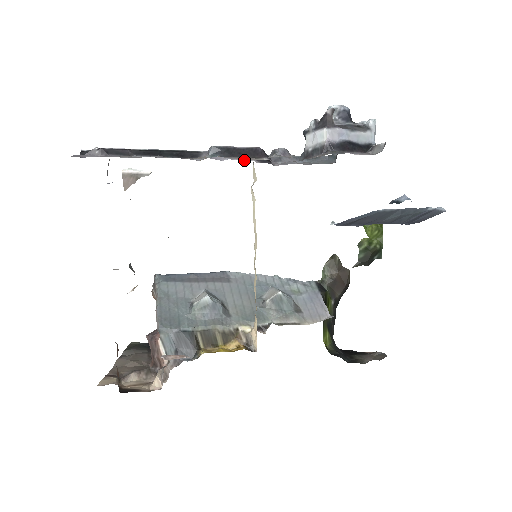
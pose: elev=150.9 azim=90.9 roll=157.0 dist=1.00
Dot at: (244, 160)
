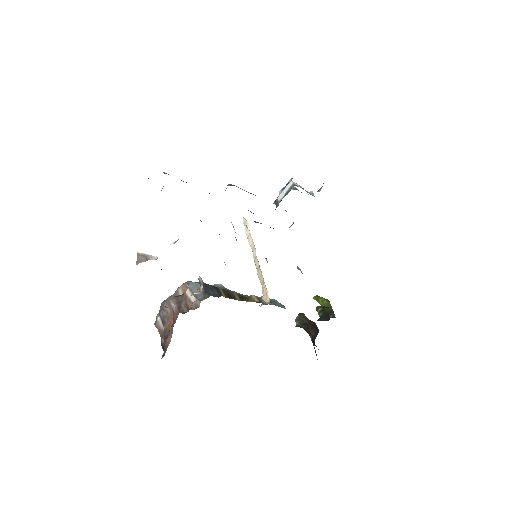
Dot at: occluded
